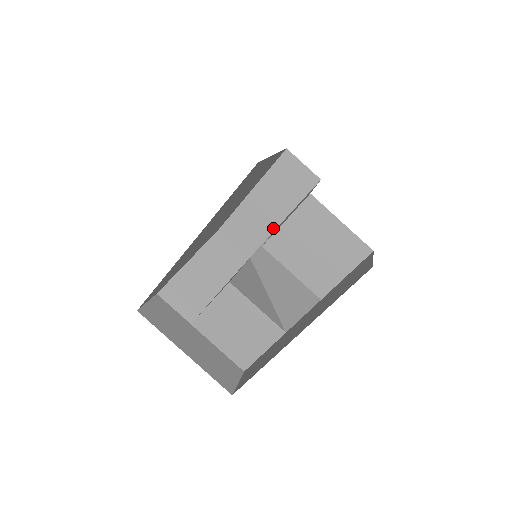
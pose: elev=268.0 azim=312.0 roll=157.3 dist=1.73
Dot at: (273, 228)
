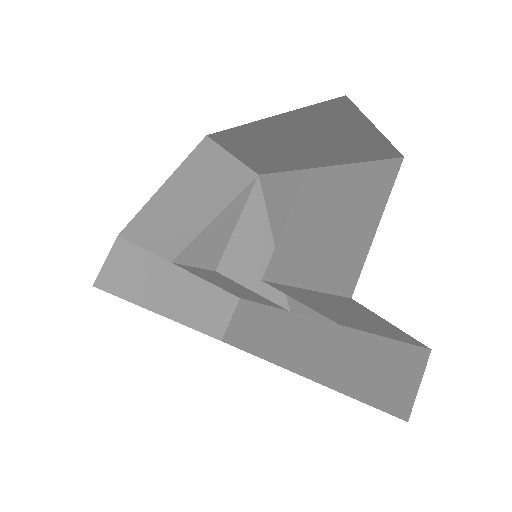
Dot at: (298, 167)
